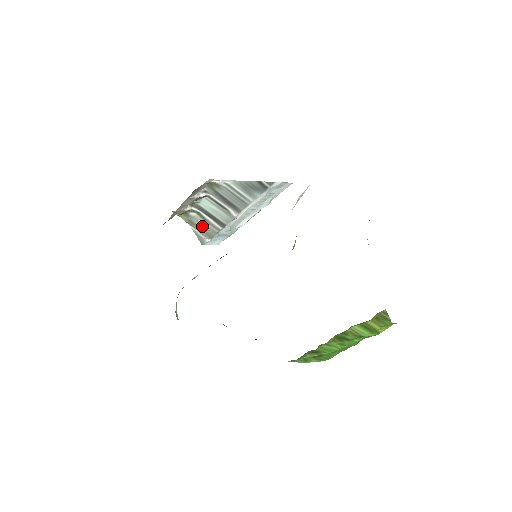
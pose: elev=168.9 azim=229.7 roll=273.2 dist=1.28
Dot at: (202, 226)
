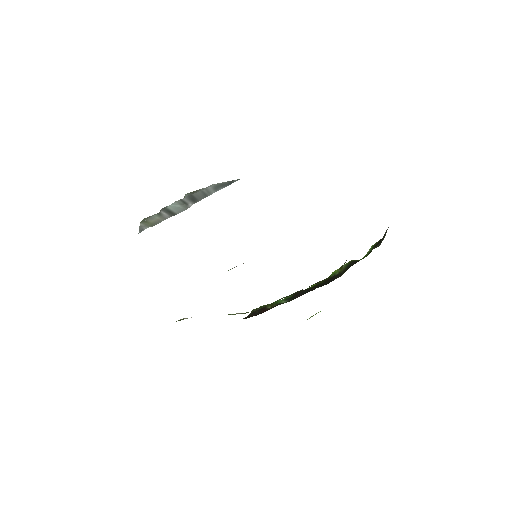
Dot at: (152, 221)
